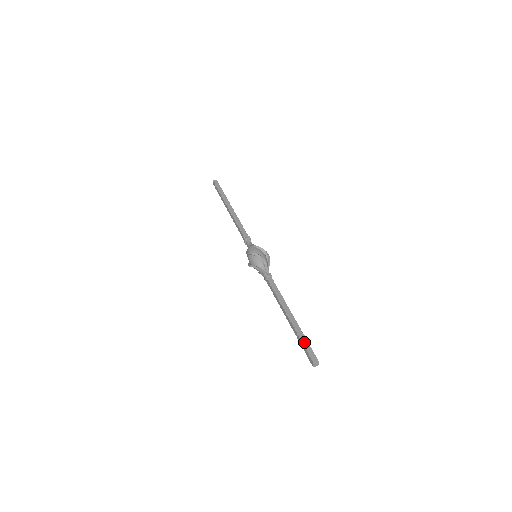
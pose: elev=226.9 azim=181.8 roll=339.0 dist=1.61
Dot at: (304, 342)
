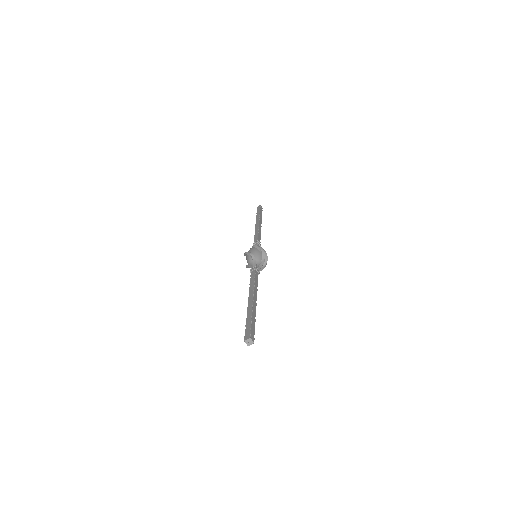
Dot at: (247, 322)
